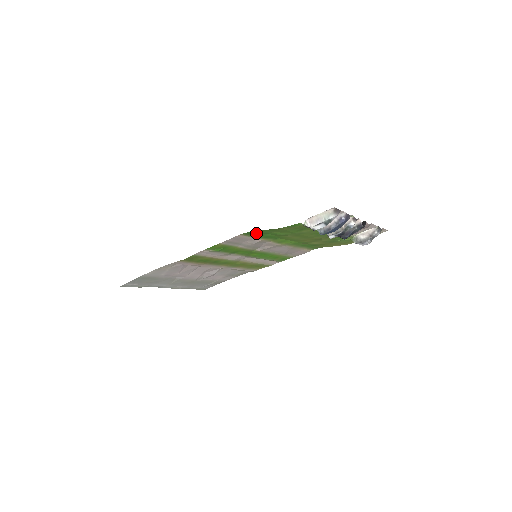
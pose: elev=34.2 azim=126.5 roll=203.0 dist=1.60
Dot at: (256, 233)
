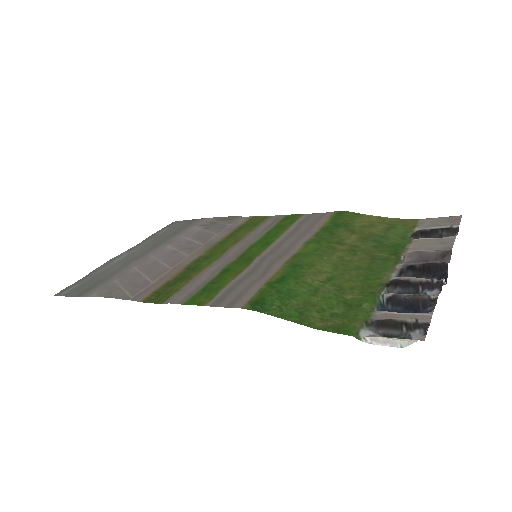
Dot at: (267, 299)
